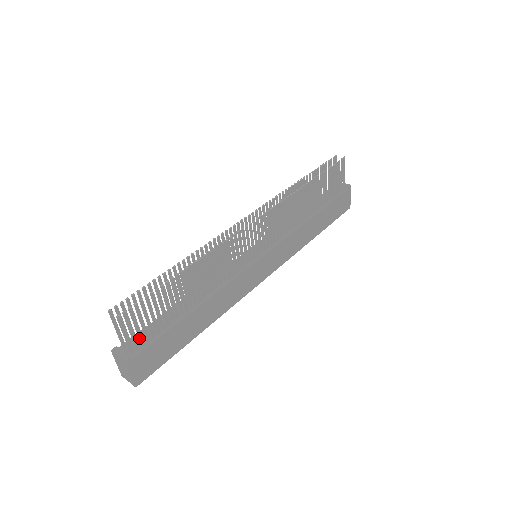
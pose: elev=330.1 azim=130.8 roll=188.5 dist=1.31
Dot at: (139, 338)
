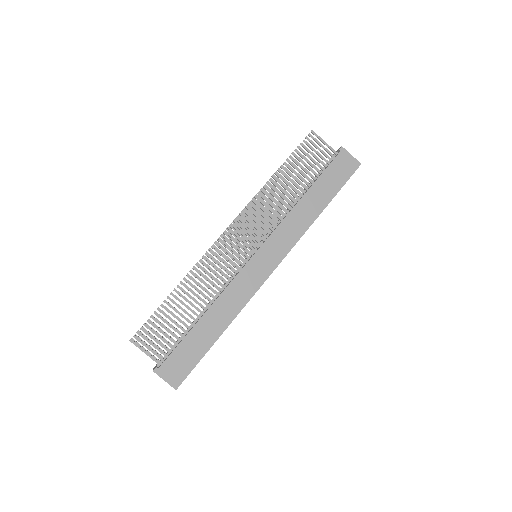
Dot at: (160, 352)
